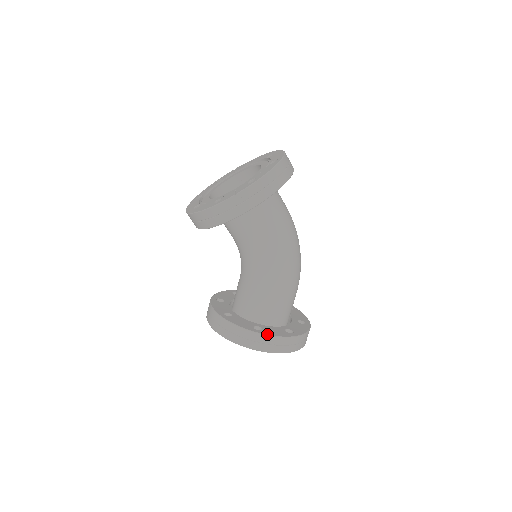
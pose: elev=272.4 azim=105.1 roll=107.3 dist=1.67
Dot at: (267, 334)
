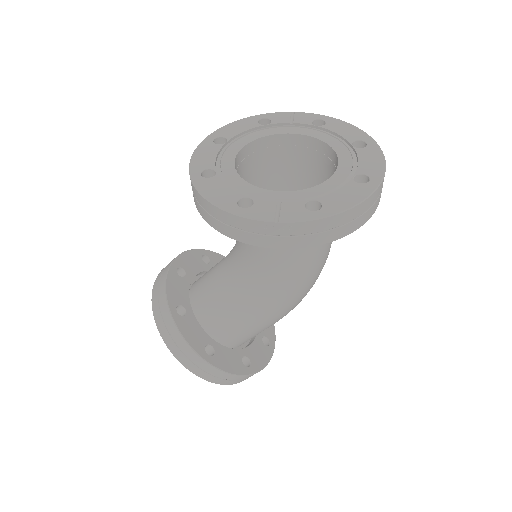
Dot at: (217, 367)
